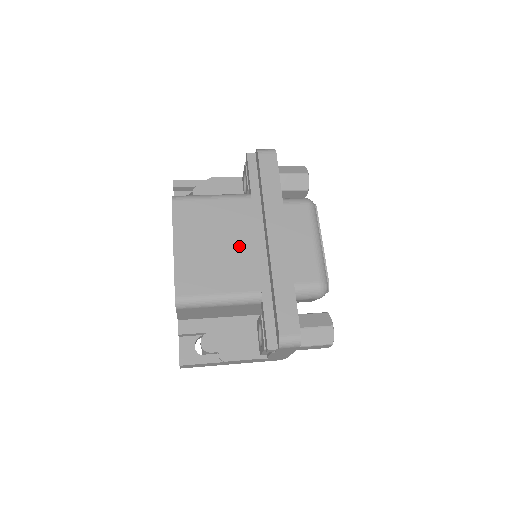
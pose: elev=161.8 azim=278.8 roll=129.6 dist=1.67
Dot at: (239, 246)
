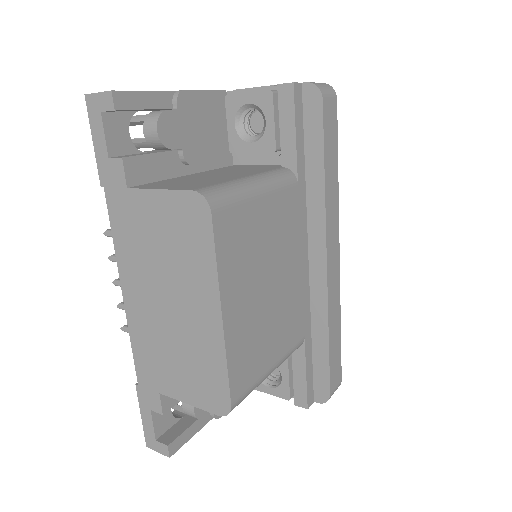
Dot at: (288, 278)
